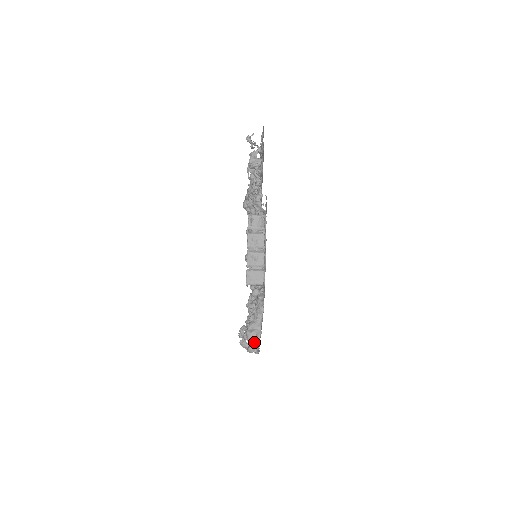
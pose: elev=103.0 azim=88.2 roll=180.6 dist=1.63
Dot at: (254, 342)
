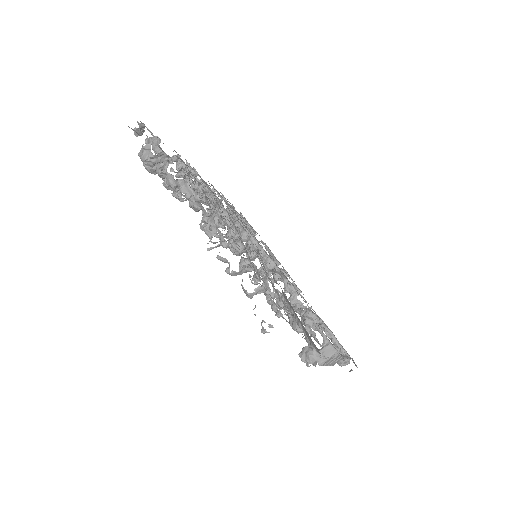
Dot at: occluded
